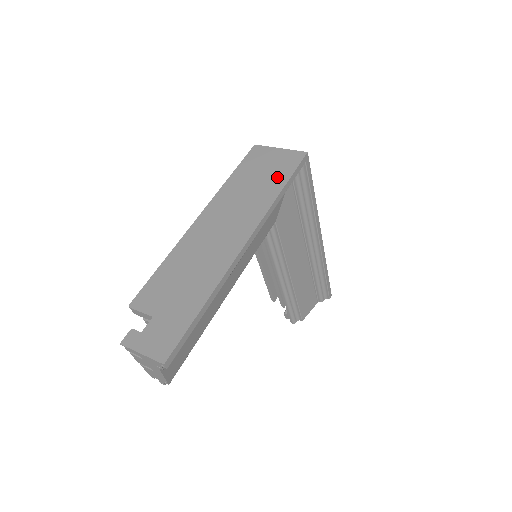
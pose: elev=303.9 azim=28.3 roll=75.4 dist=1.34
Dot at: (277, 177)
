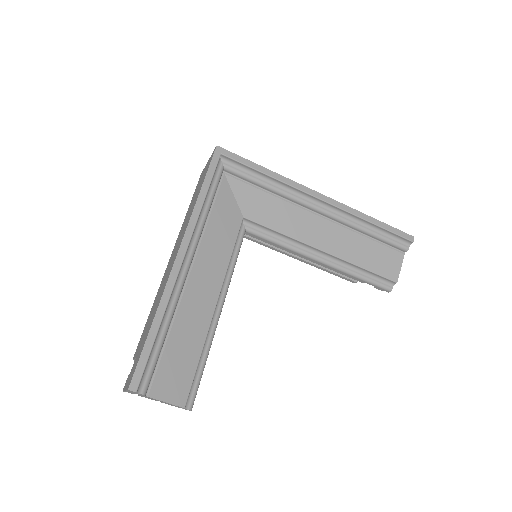
Dot at: occluded
